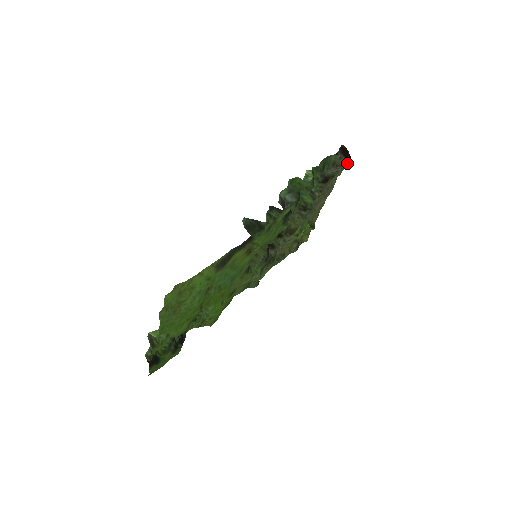
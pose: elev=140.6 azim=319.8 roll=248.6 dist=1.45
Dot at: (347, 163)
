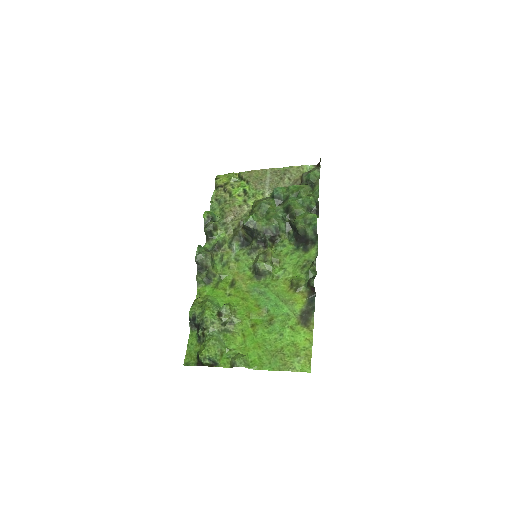
Dot at: occluded
